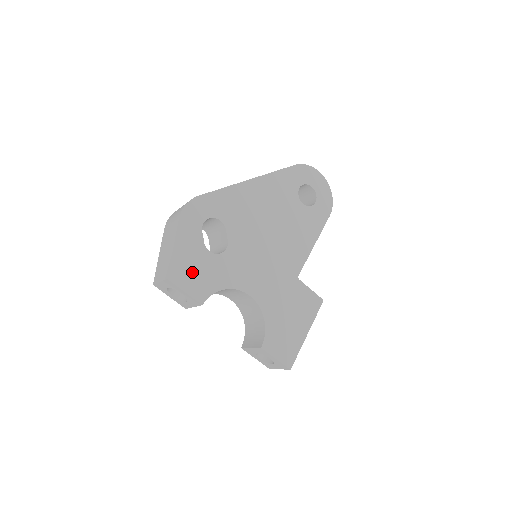
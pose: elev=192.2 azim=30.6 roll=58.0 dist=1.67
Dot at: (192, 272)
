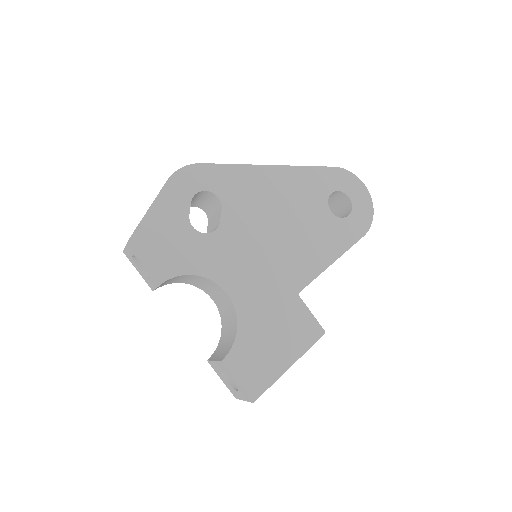
Dot at: (162, 242)
